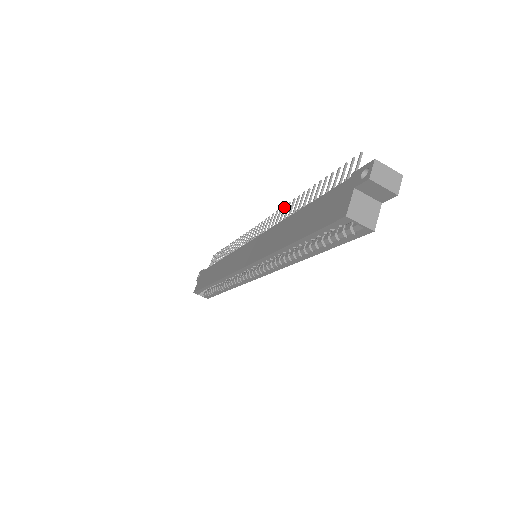
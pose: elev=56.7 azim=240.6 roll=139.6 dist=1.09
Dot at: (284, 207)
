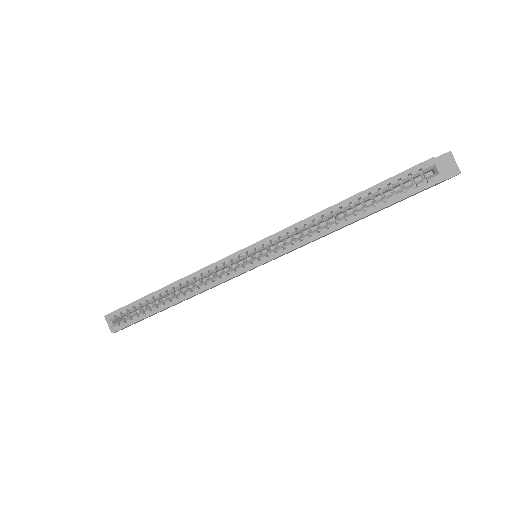
Dot at: occluded
